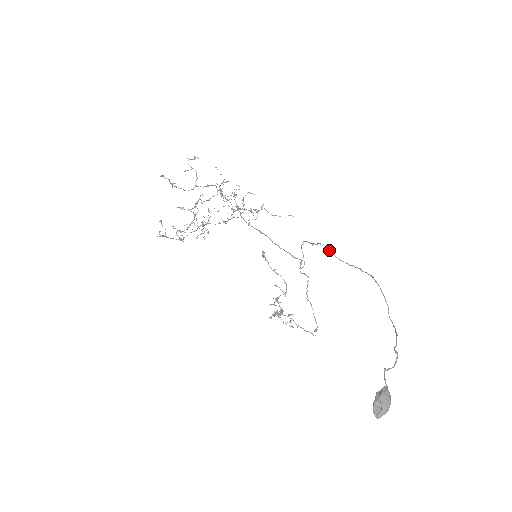
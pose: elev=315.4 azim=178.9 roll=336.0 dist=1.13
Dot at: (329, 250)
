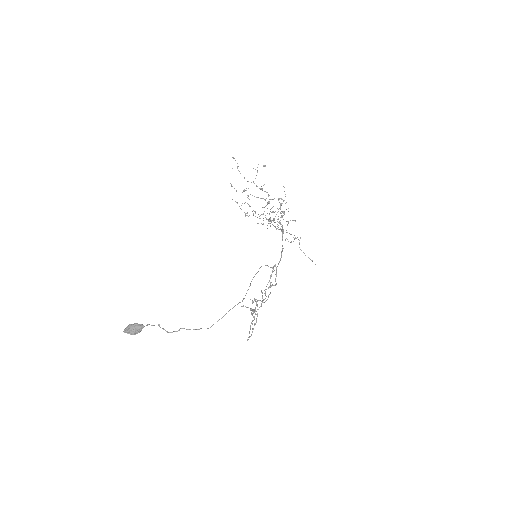
Dot at: occluded
